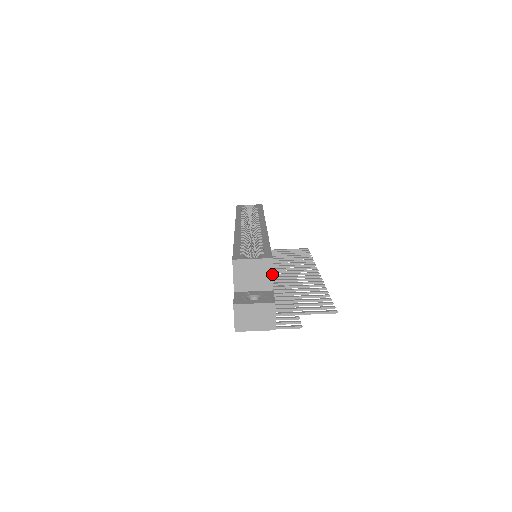
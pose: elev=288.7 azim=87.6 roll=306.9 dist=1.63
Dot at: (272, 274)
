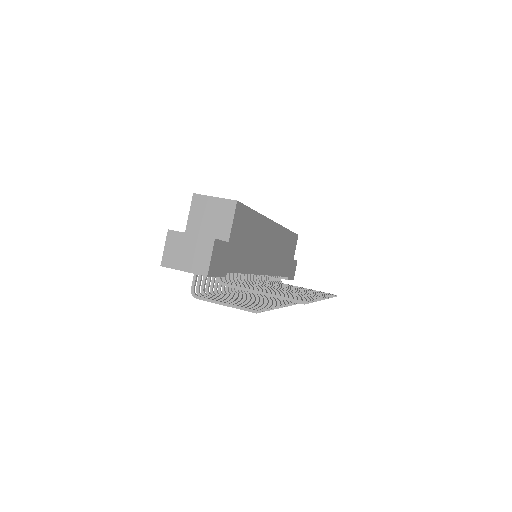
Dot at: (232, 221)
